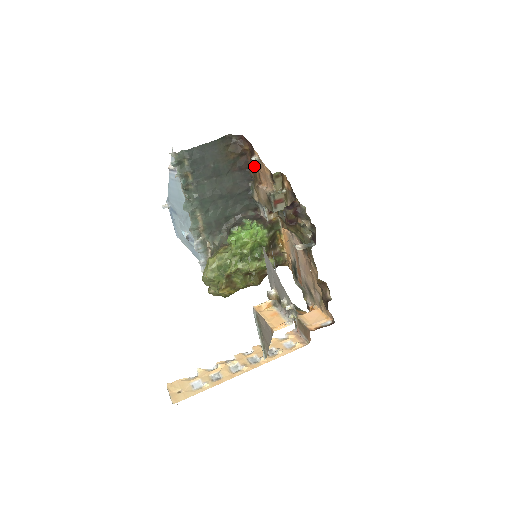
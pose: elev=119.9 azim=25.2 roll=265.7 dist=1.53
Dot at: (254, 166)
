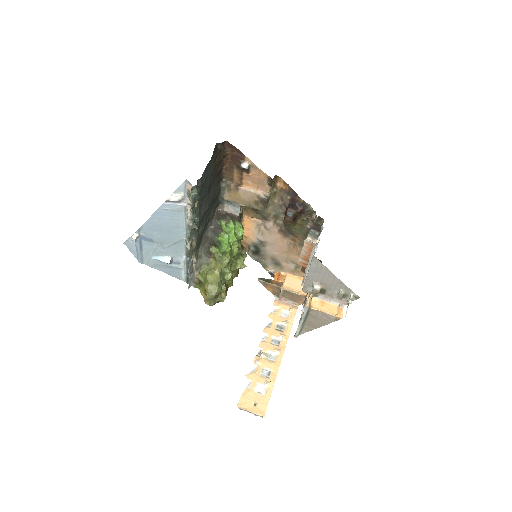
Dot at: (232, 169)
